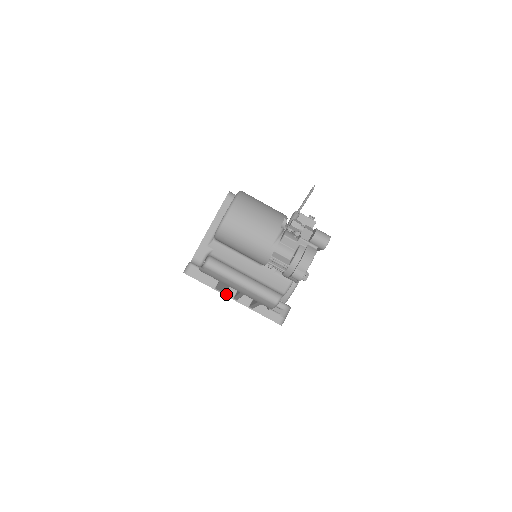
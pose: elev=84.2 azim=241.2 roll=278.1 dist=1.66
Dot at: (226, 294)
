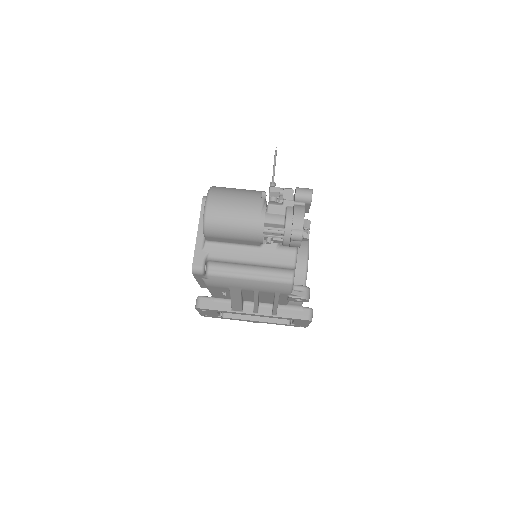
Dot at: (244, 312)
